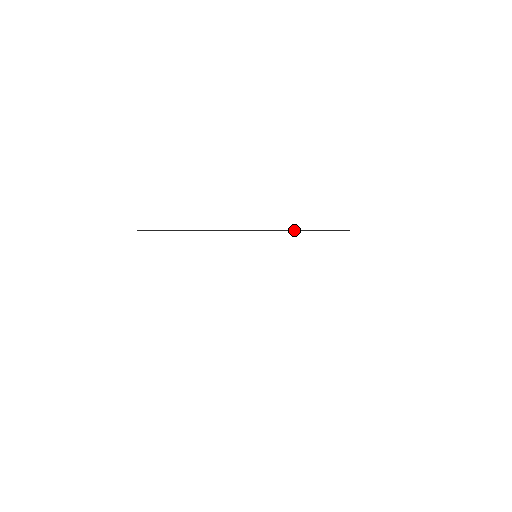
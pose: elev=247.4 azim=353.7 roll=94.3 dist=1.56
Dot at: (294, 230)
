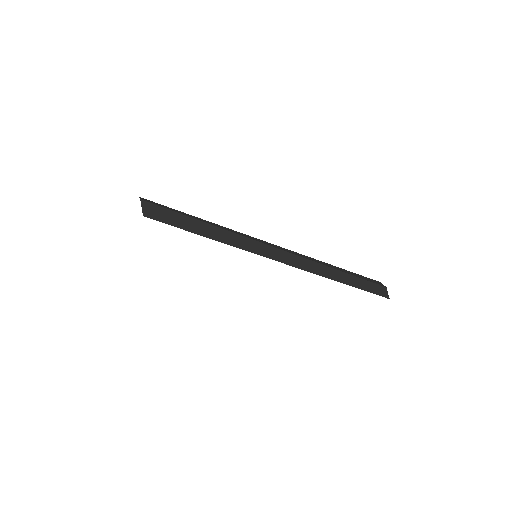
Dot at: (305, 268)
